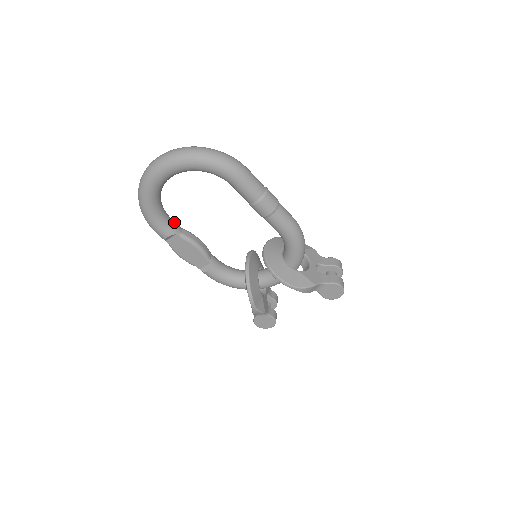
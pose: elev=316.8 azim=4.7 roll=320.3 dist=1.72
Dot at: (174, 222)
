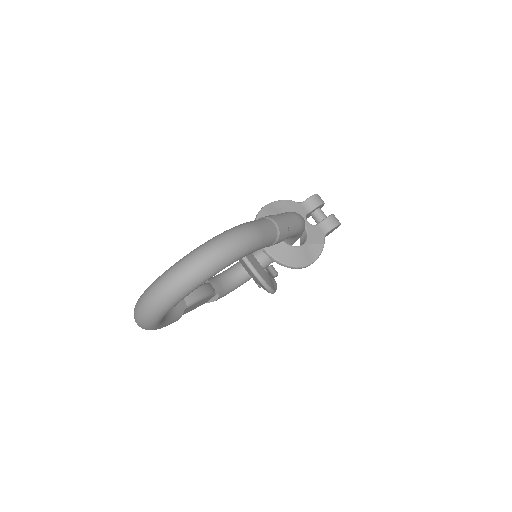
Dot at: occluded
